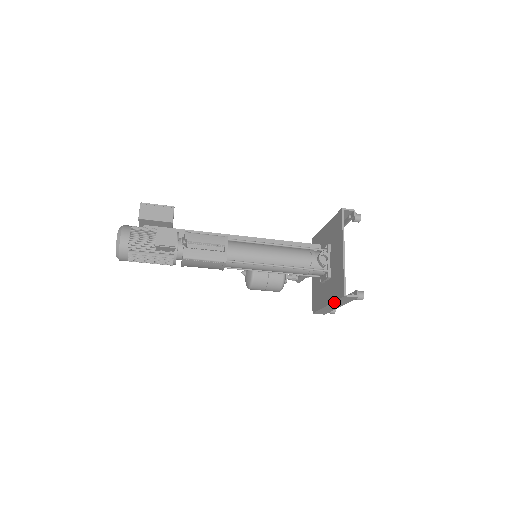
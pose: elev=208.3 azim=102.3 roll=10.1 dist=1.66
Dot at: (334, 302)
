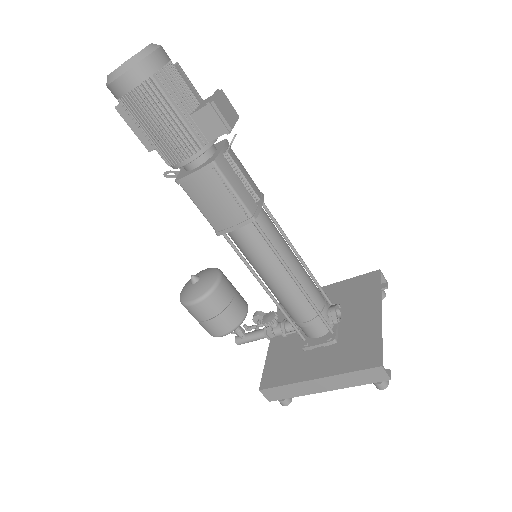
Dot at: (340, 375)
